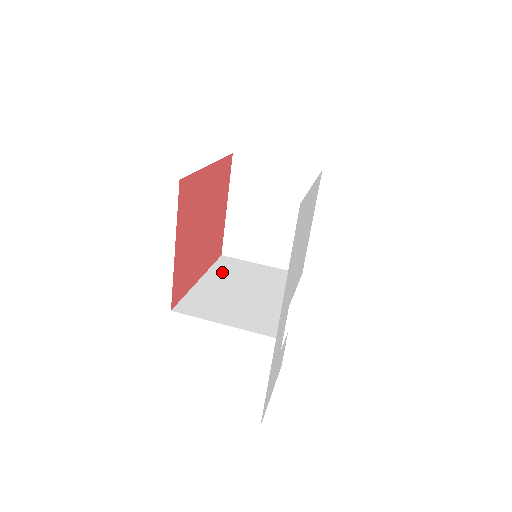
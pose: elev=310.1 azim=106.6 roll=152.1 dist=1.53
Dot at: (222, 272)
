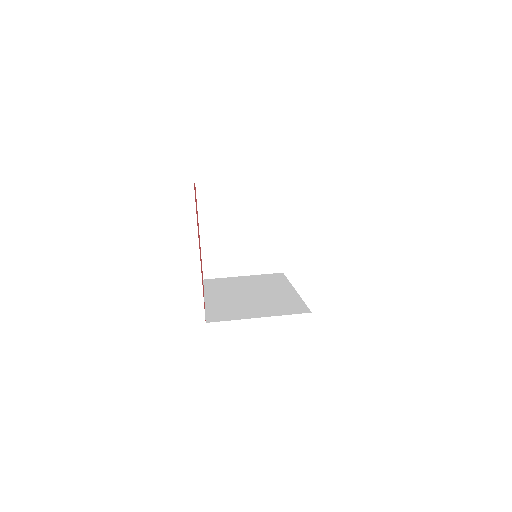
Dot at: (218, 289)
